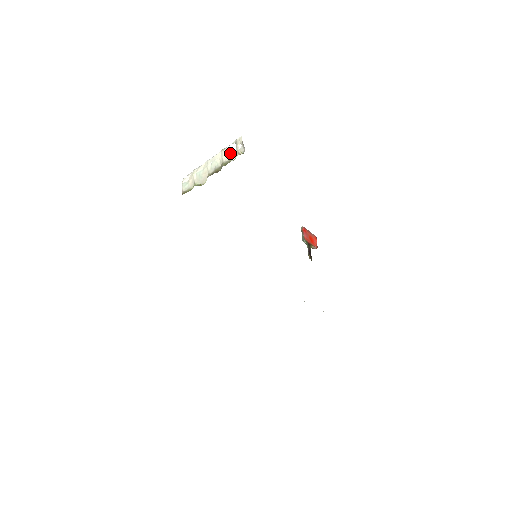
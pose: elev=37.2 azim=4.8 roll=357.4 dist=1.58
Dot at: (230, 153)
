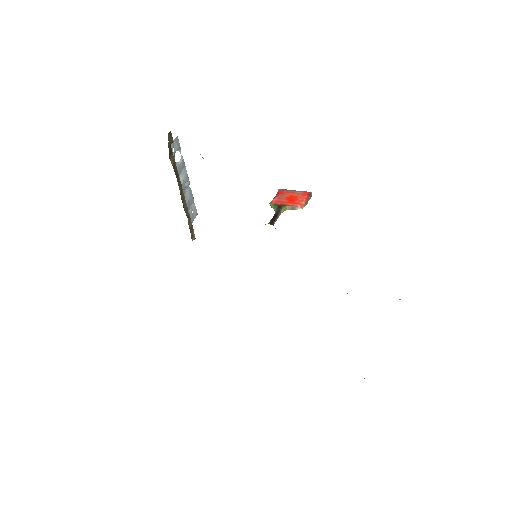
Dot at: (176, 163)
